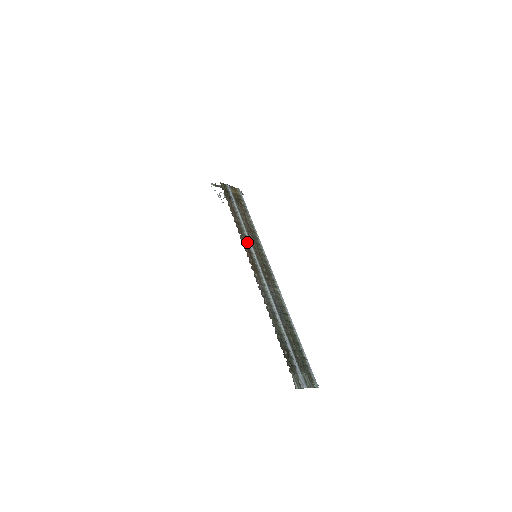
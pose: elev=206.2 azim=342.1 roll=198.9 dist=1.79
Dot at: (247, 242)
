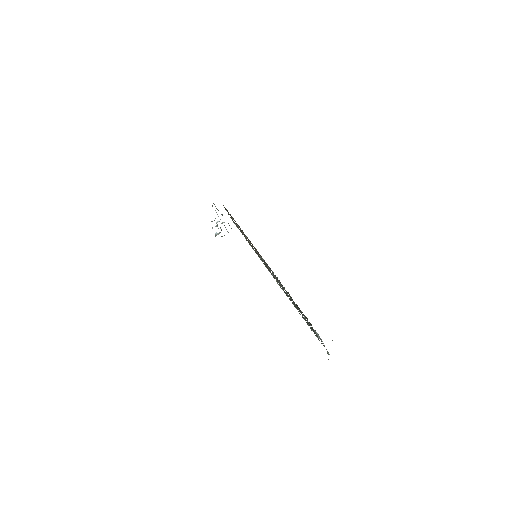
Dot at: occluded
